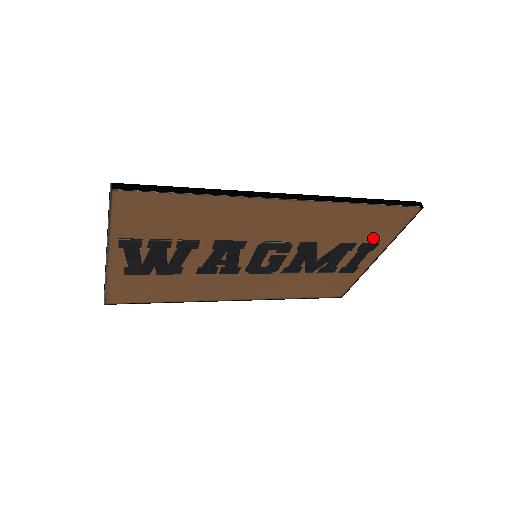
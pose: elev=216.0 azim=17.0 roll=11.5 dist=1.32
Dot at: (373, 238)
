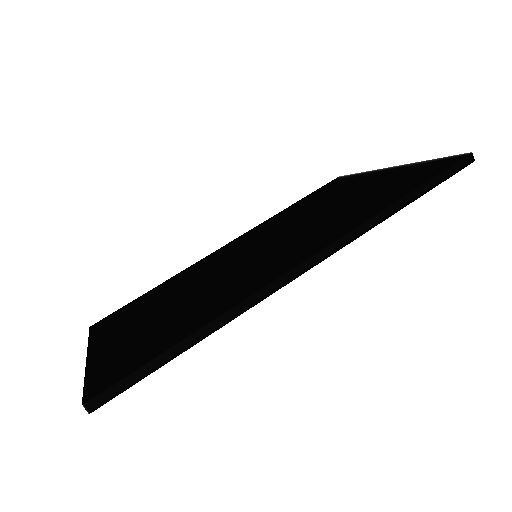
Dot at: occluded
